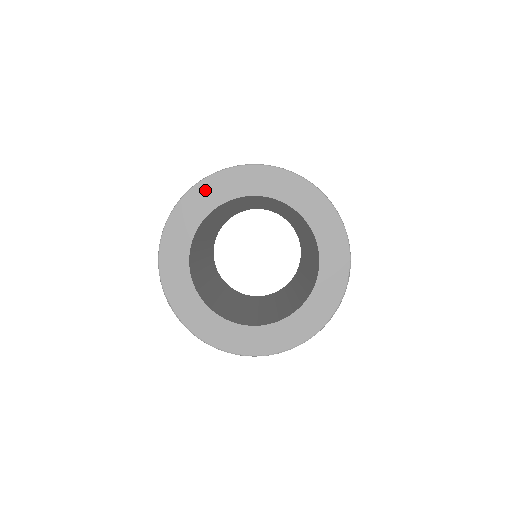
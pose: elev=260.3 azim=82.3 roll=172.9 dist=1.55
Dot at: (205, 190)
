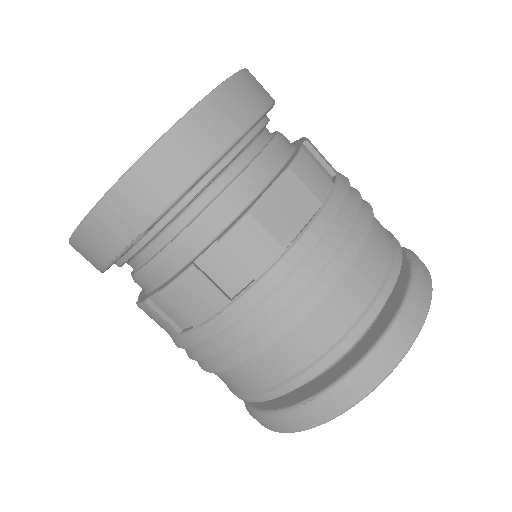
Dot at: occluded
